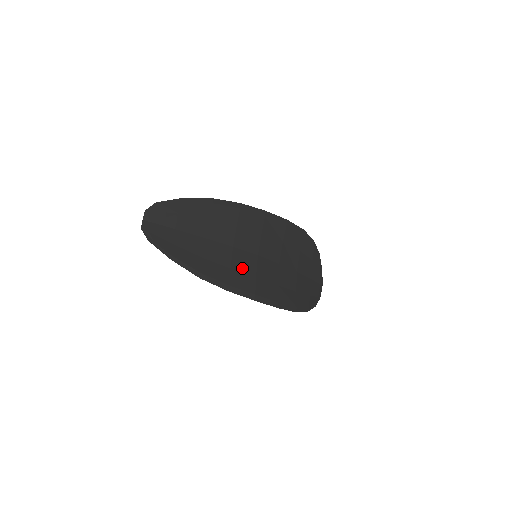
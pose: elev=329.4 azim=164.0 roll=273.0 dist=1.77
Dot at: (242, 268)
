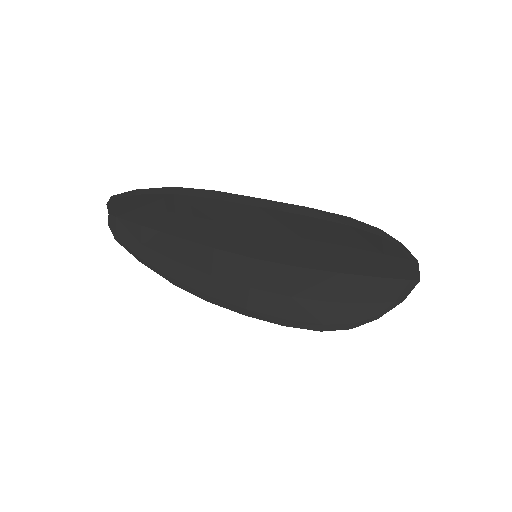
Dot at: (228, 275)
